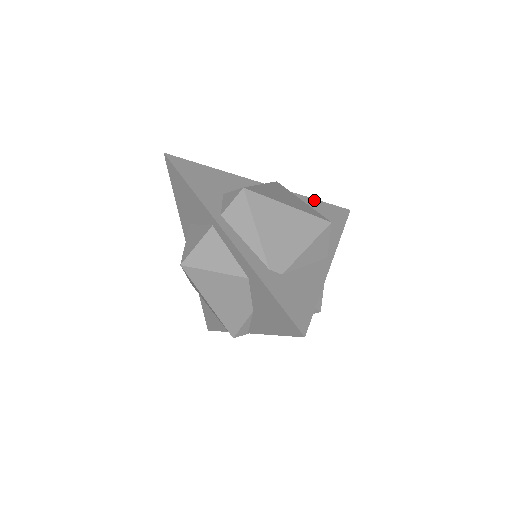
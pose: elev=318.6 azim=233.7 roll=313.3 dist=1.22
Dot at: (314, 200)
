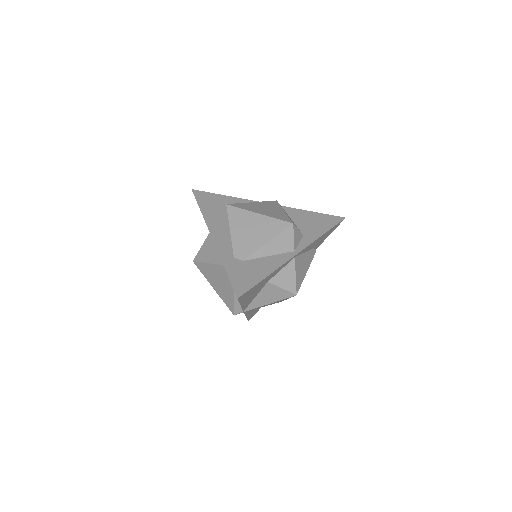
Dot at: (309, 212)
